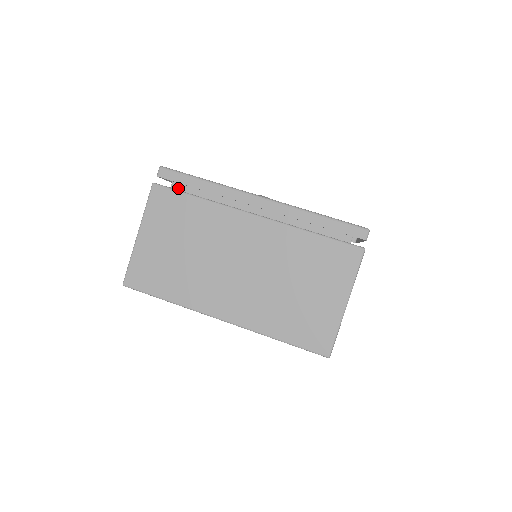
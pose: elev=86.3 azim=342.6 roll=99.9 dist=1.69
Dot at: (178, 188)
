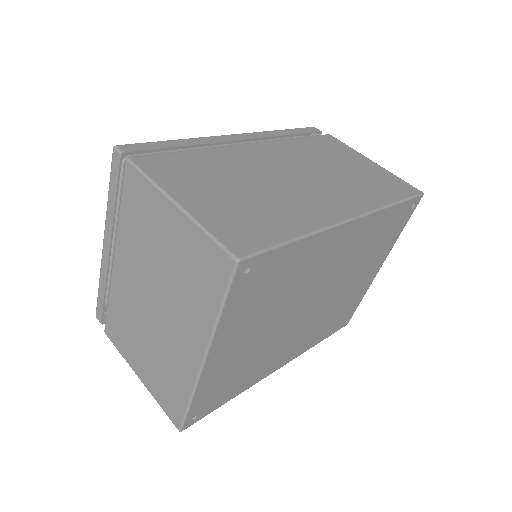
Dot at: occluded
